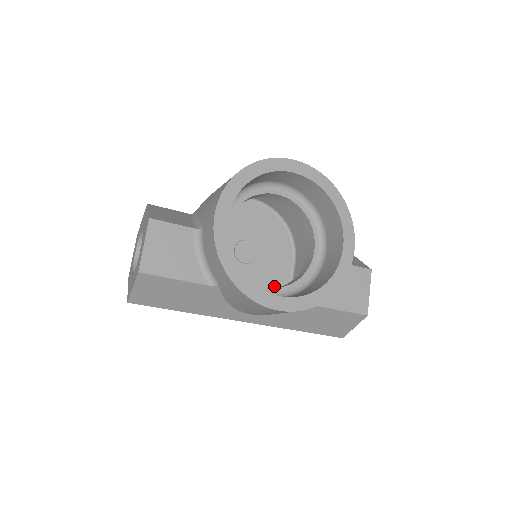
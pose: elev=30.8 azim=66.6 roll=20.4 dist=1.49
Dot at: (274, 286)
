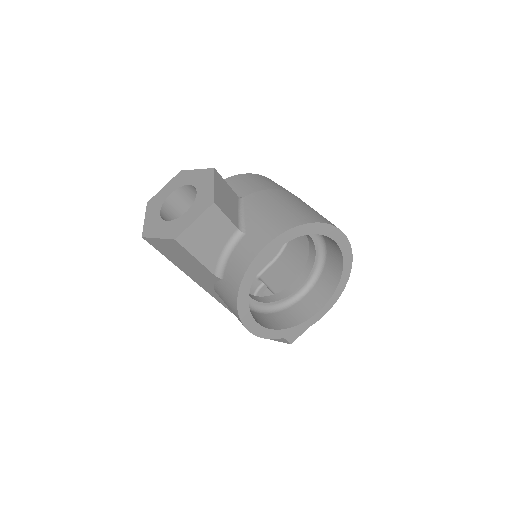
Dot at: occluded
